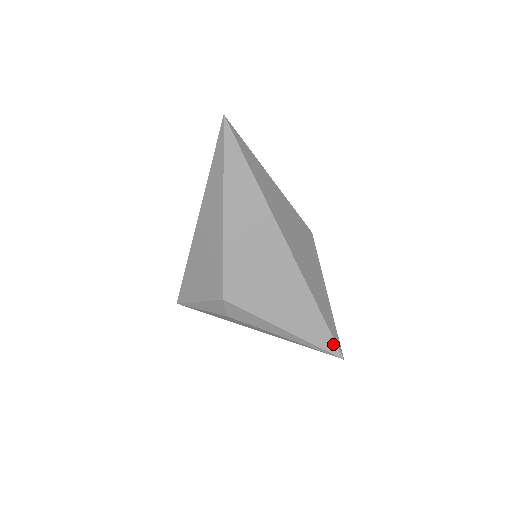
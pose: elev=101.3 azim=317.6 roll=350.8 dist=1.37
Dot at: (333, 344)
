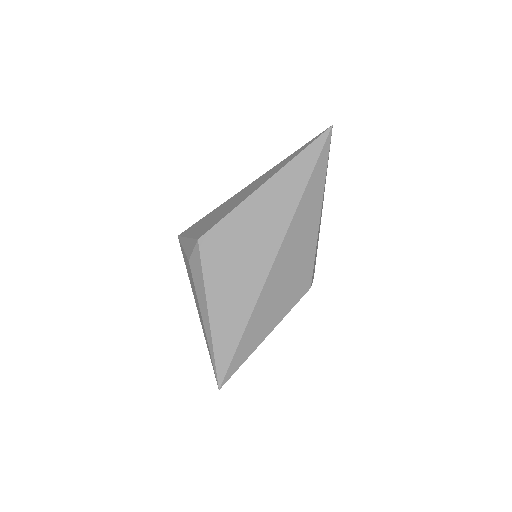
Dot at: (226, 367)
